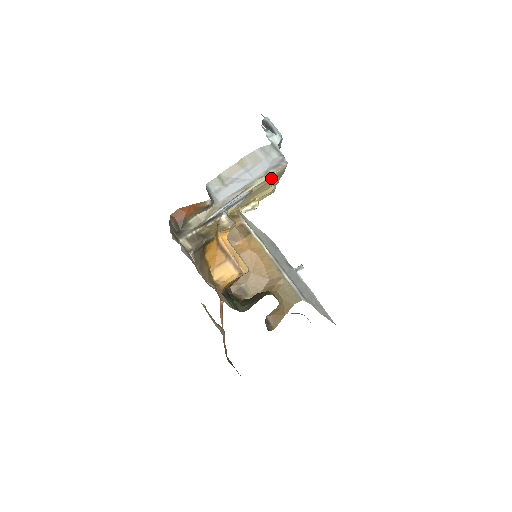
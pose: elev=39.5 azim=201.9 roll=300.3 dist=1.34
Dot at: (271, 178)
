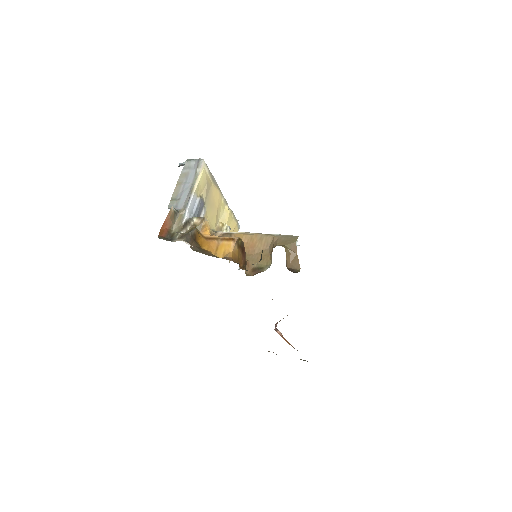
Dot at: (206, 181)
